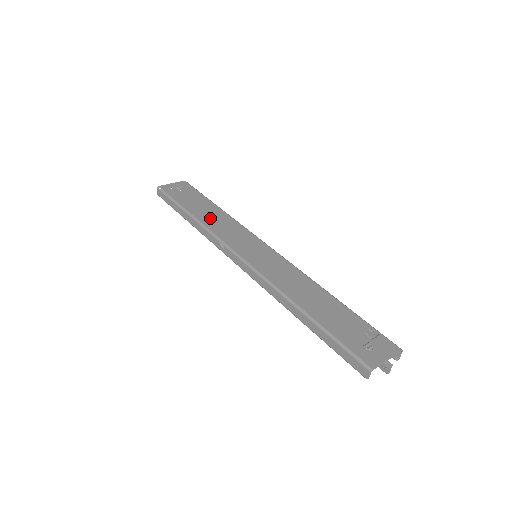
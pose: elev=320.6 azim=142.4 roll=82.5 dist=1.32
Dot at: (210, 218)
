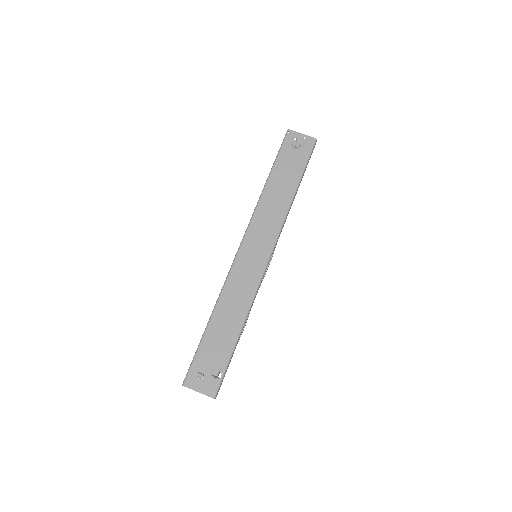
Dot at: (273, 197)
